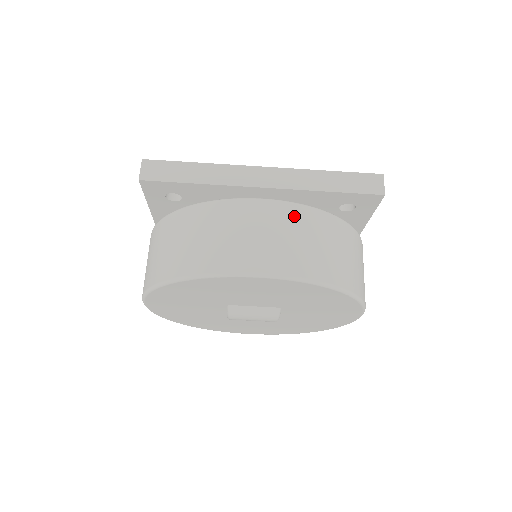
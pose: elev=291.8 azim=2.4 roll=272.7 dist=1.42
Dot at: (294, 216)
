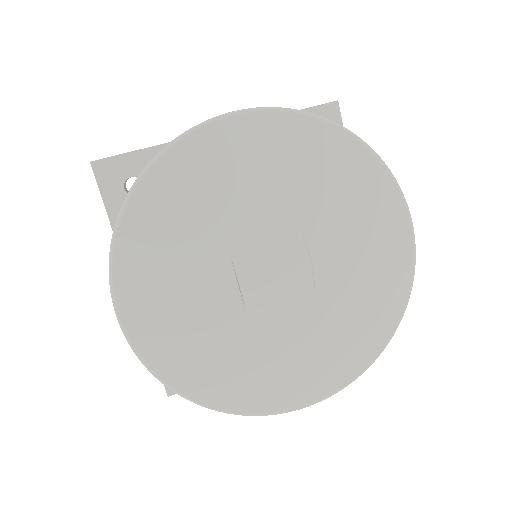
Dot at: occluded
